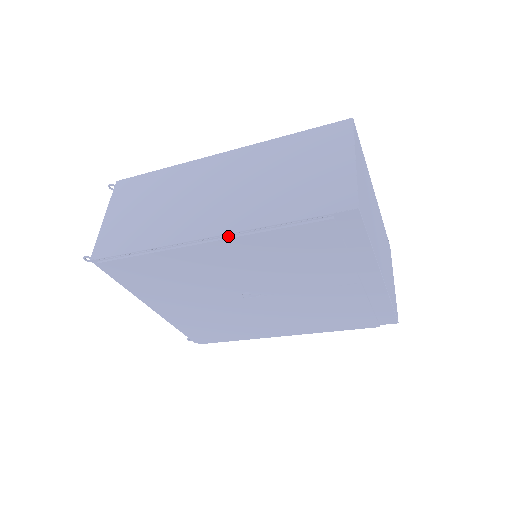
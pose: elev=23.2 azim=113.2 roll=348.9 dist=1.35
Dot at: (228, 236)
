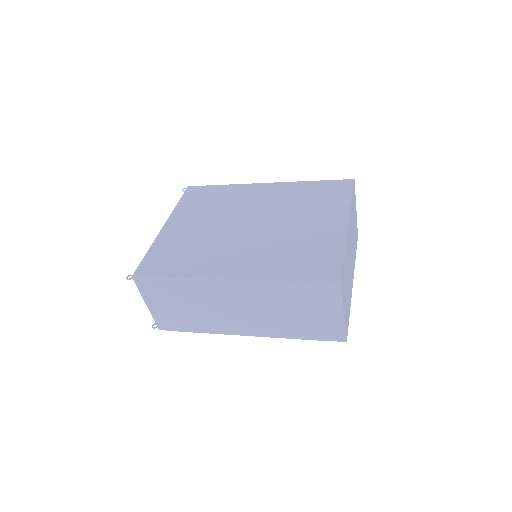
Dot at: (261, 336)
